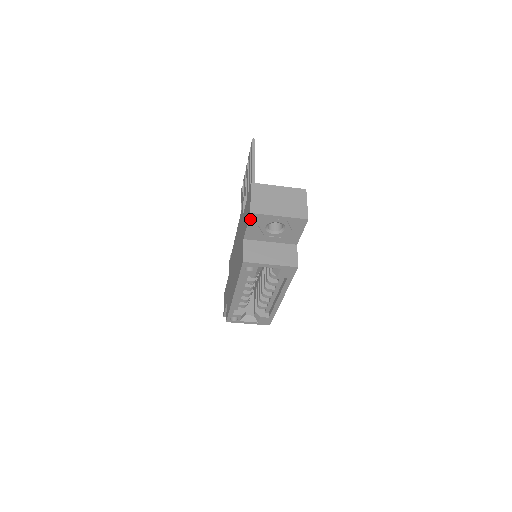
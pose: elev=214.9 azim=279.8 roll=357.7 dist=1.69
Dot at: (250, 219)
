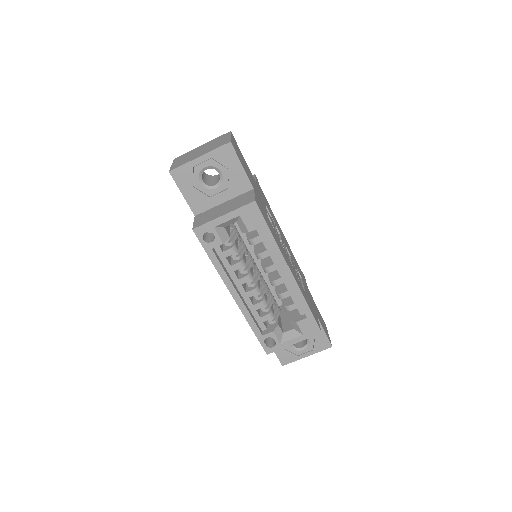
Dot at: (176, 181)
